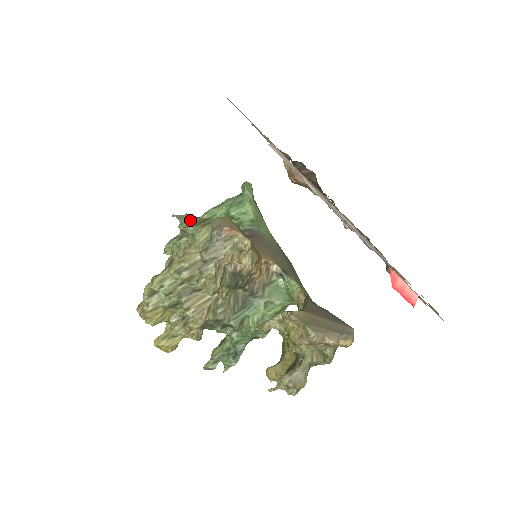
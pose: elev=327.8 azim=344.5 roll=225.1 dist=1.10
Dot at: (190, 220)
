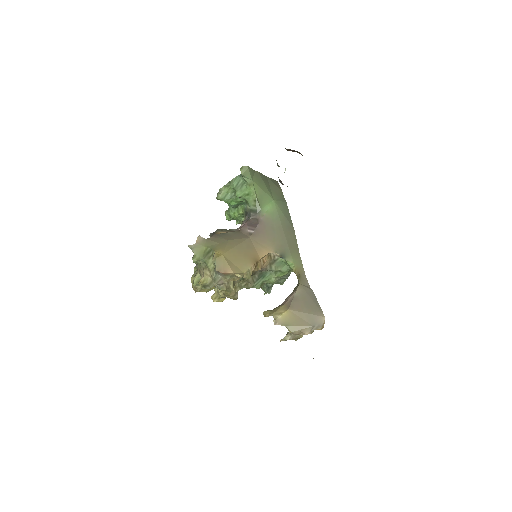
Dot at: (200, 251)
